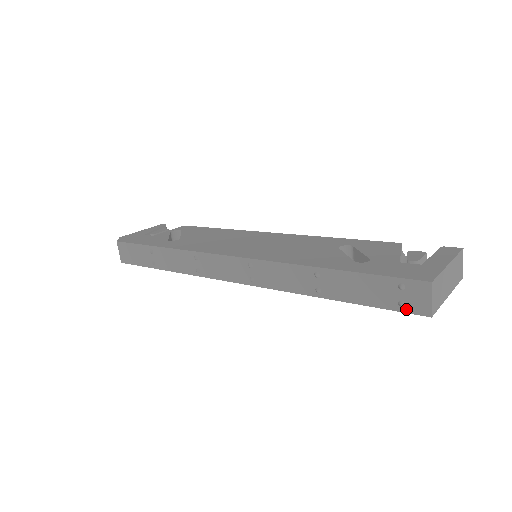
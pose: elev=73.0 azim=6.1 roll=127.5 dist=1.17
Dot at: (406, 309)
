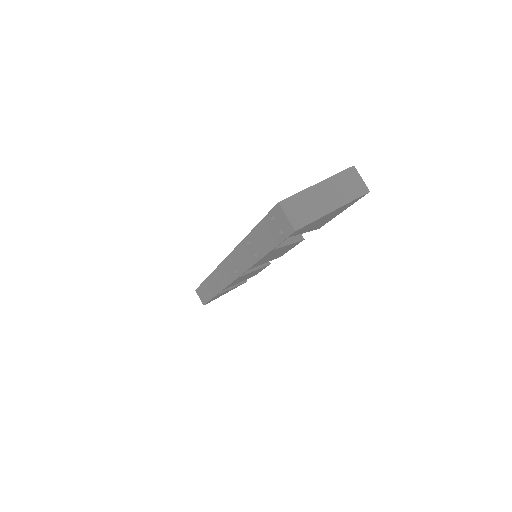
Dot at: (285, 235)
